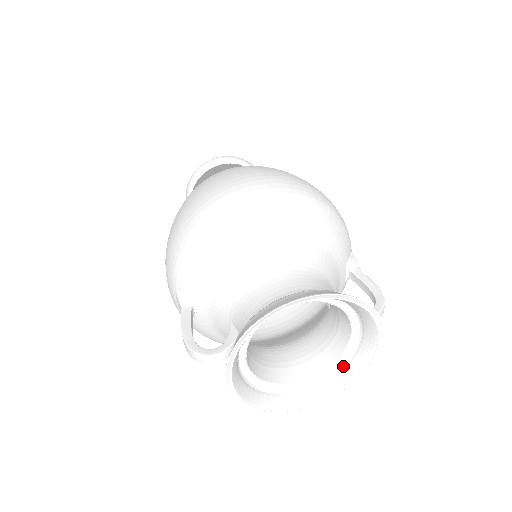
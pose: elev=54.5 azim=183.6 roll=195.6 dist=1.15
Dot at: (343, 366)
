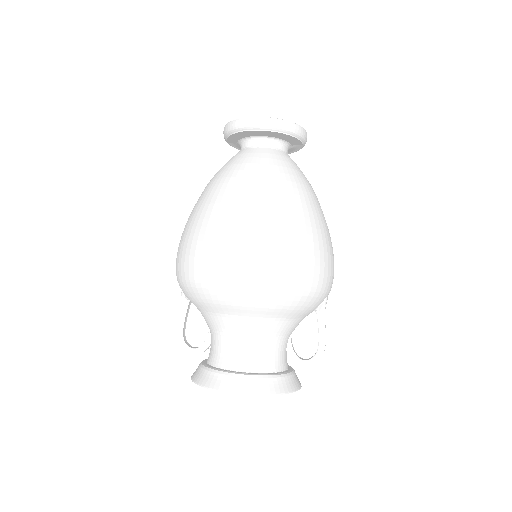
Dot at: occluded
